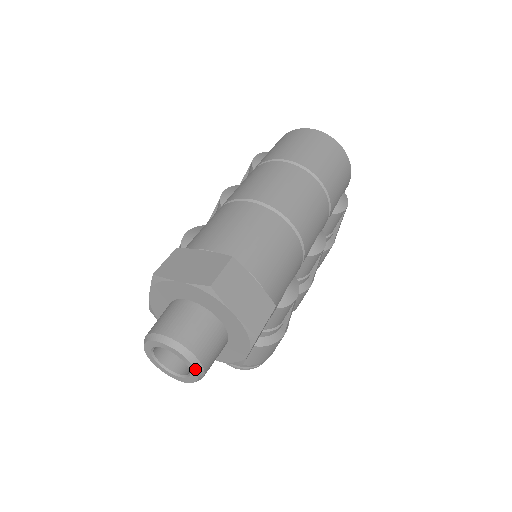
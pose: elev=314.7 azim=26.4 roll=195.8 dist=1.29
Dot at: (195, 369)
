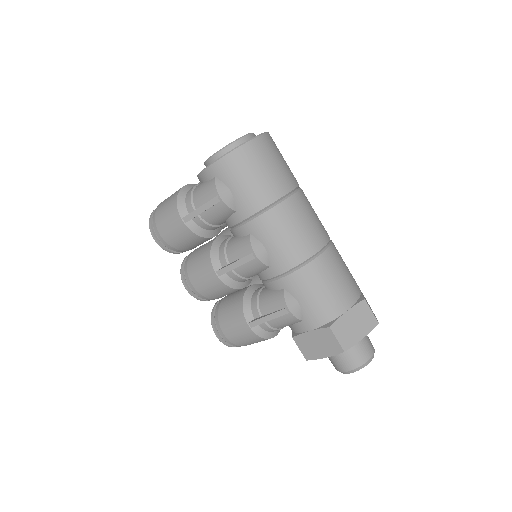
Dot at: occluded
